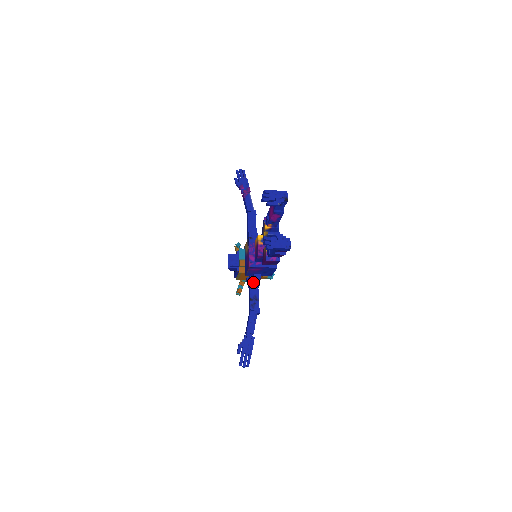
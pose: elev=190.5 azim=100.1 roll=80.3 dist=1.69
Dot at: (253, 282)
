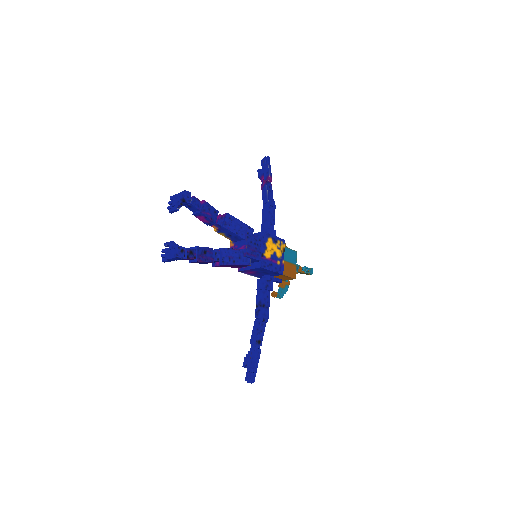
Dot at: (259, 286)
